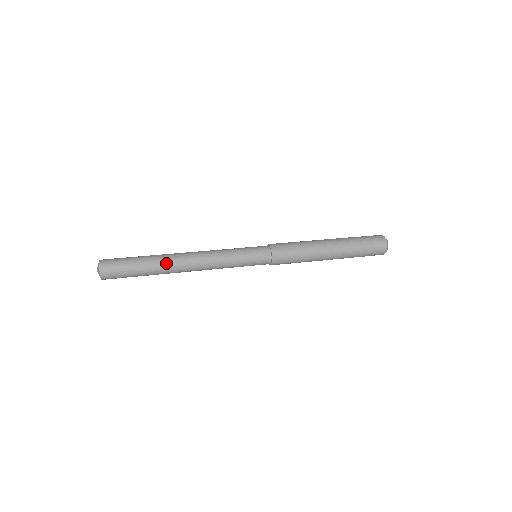
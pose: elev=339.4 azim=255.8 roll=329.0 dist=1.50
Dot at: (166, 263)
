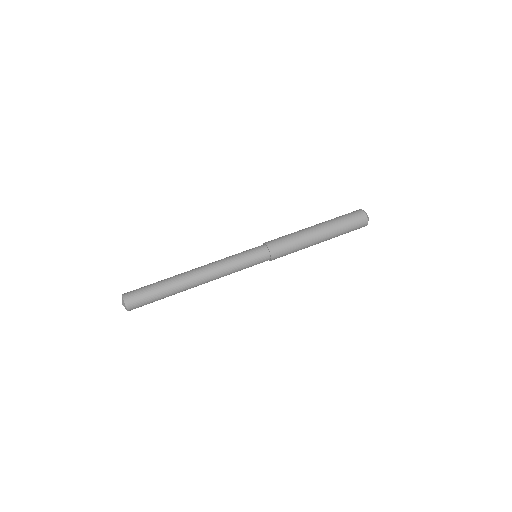
Dot at: (180, 281)
